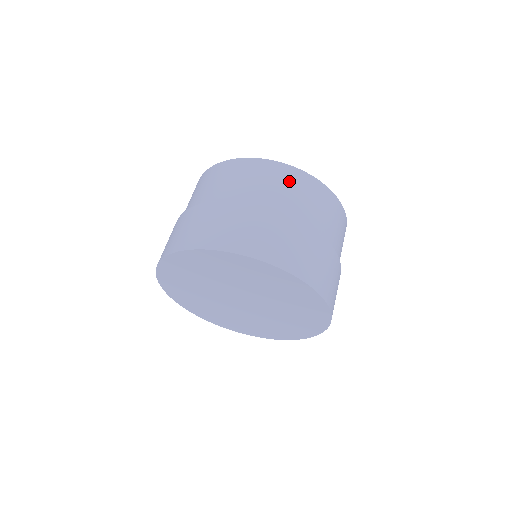
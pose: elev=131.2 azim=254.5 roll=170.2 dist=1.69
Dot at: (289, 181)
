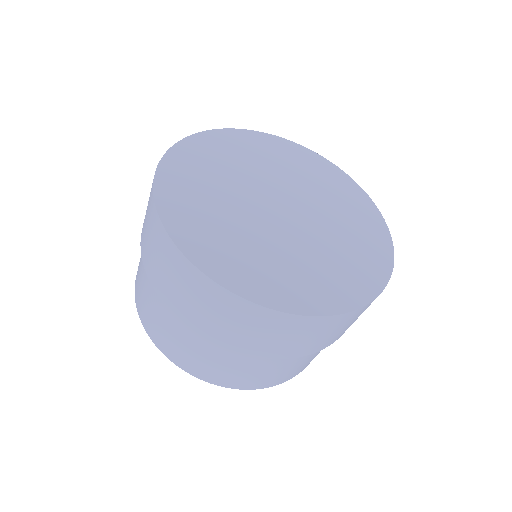
Dot at: occluded
